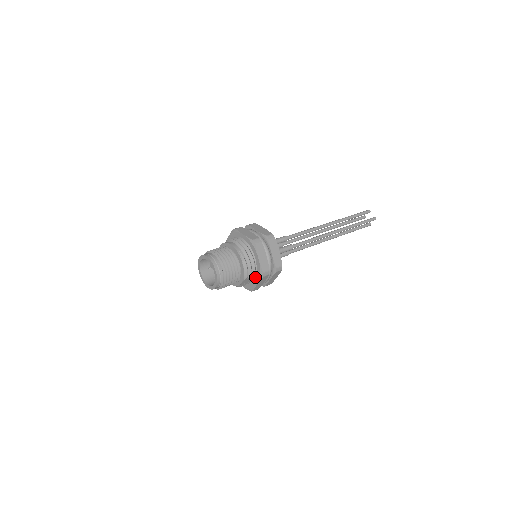
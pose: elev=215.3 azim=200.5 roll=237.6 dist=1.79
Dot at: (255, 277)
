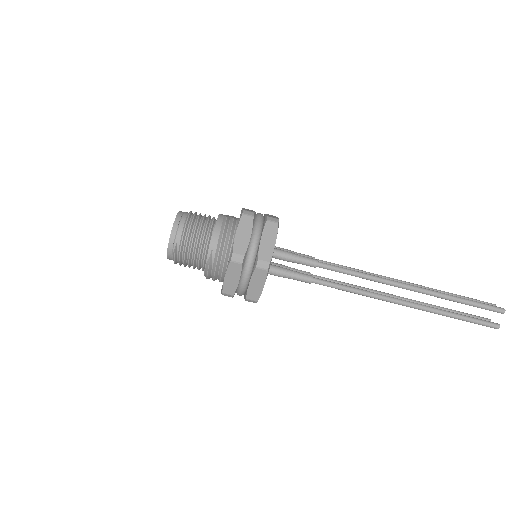
Dot at: occluded
